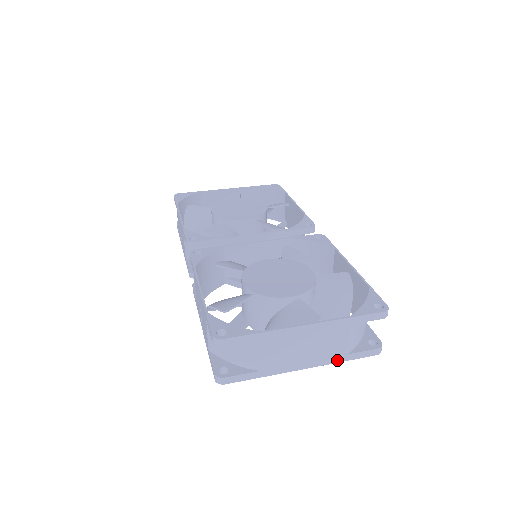
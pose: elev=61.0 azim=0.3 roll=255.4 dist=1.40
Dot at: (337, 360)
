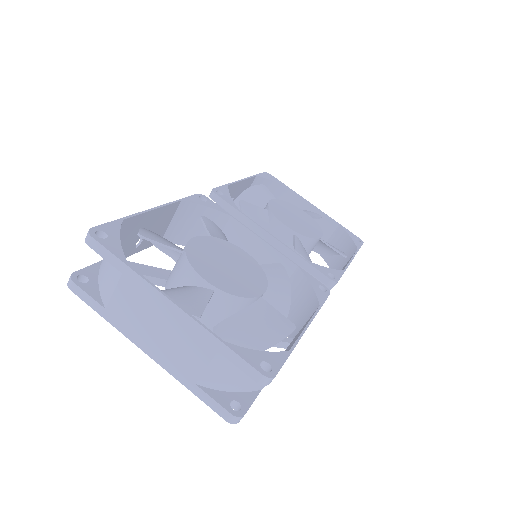
Dot at: (182, 379)
